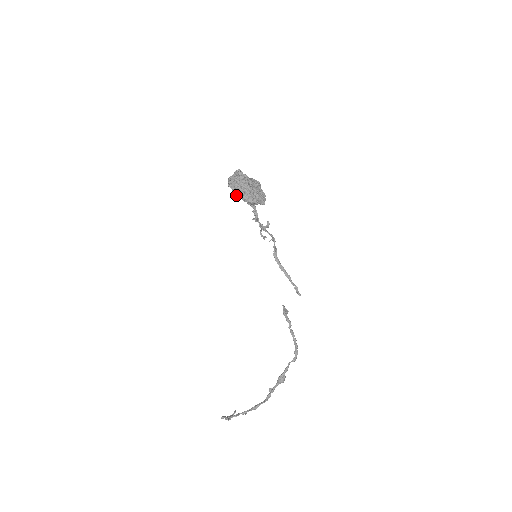
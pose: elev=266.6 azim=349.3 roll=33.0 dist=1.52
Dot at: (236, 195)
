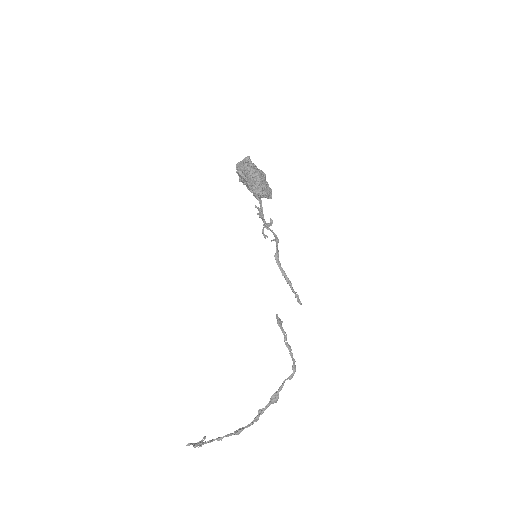
Dot at: (244, 184)
